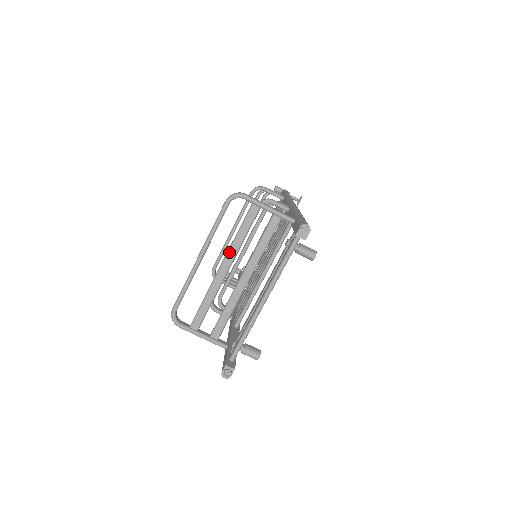
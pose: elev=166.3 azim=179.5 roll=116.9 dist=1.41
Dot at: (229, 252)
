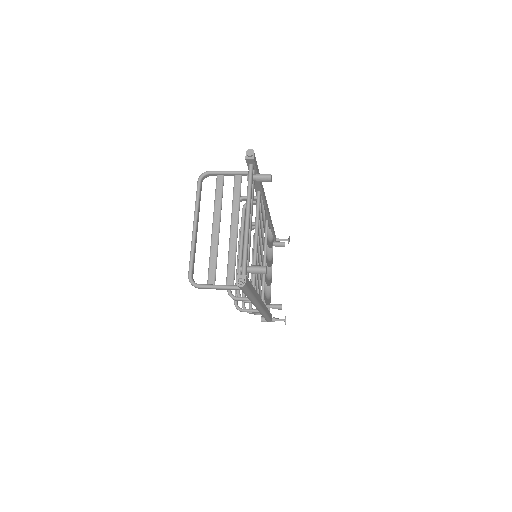
Dot at: (214, 214)
